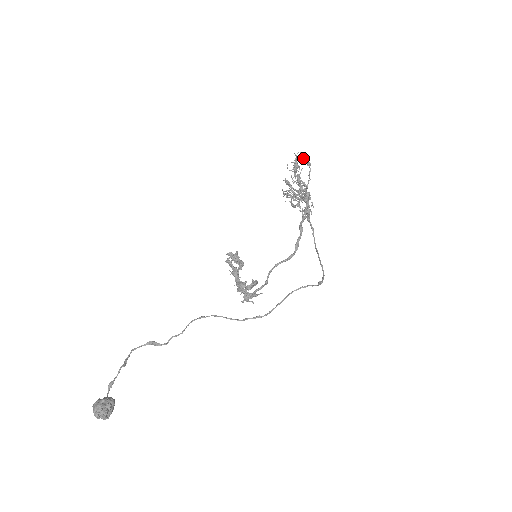
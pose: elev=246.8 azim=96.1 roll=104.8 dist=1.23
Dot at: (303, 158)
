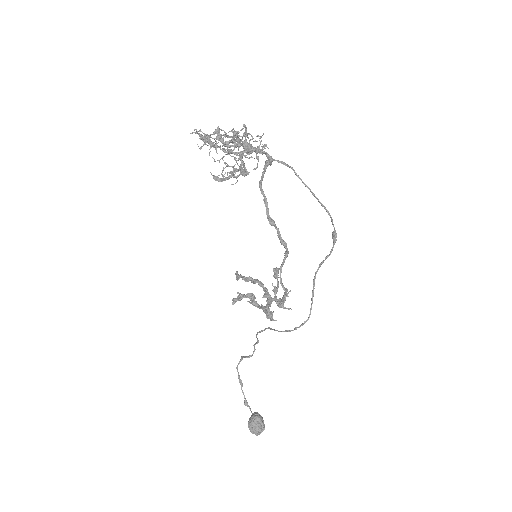
Dot at: occluded
